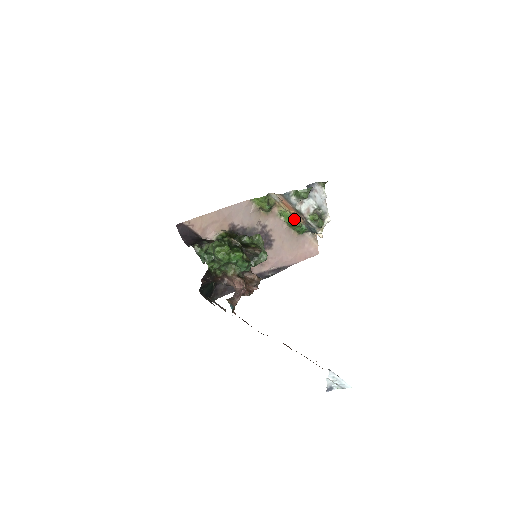
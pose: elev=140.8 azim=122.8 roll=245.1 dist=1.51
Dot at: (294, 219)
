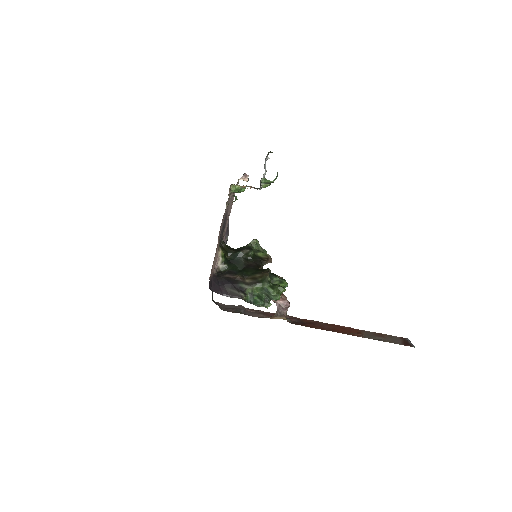
Dot at: (242, 188)
